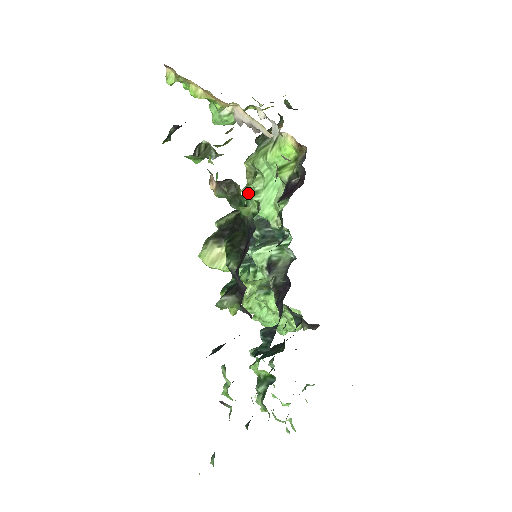
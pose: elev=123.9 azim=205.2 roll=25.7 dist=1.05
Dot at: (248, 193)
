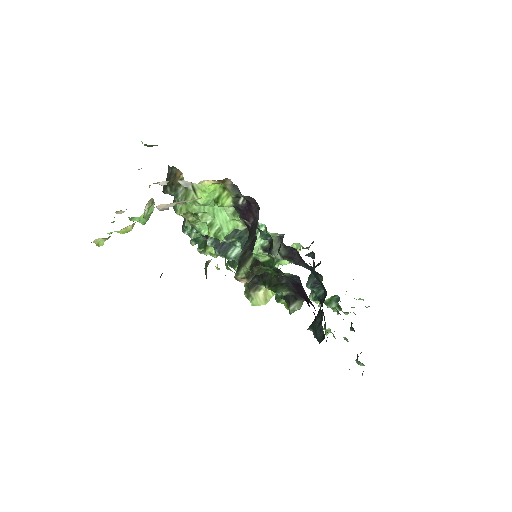
Dot at: (197, 225)
